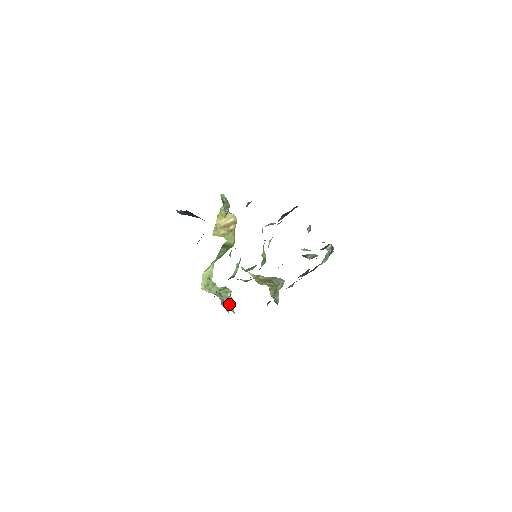
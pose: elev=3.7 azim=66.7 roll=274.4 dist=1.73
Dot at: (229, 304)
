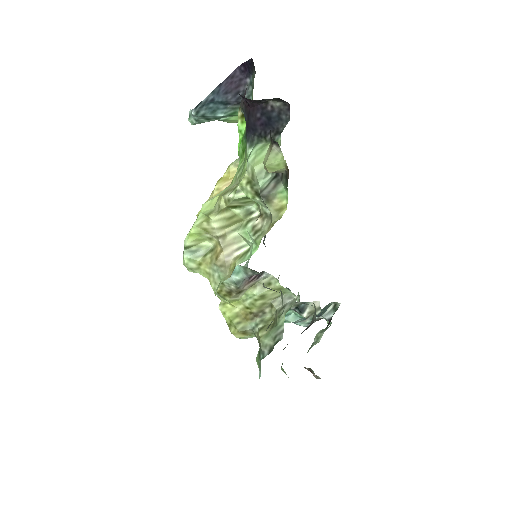
Dot at: (237, 260)
